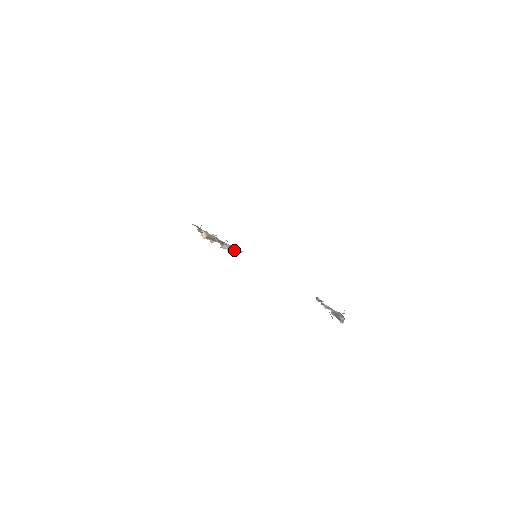
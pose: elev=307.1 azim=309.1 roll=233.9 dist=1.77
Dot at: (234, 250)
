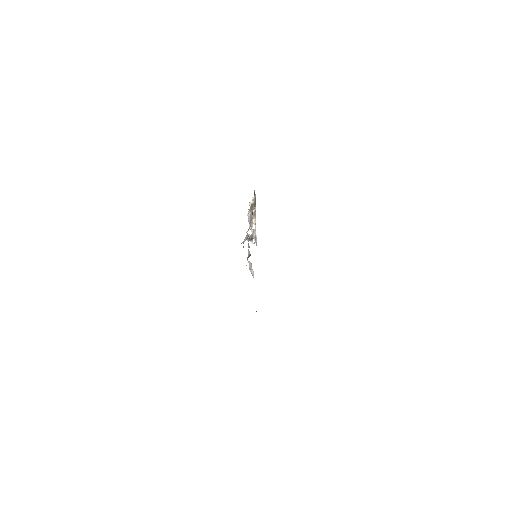
Dot at: occluded
